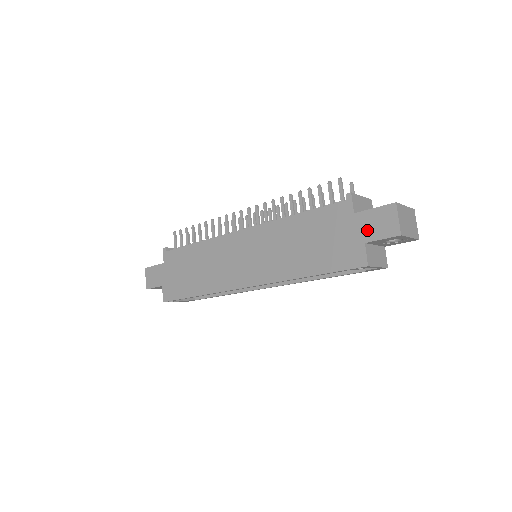
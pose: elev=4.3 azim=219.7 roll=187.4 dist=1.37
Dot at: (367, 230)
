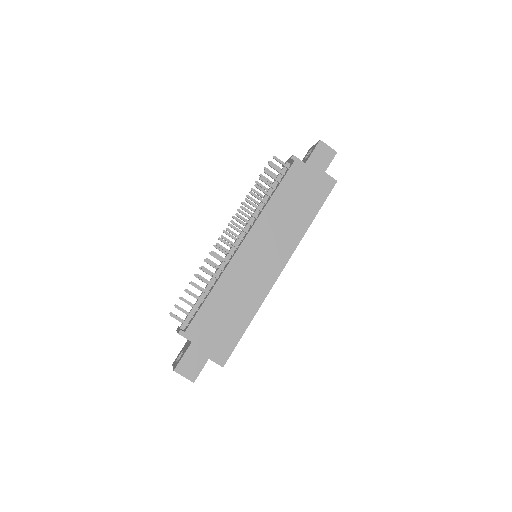
Dot at: (320, 165)
